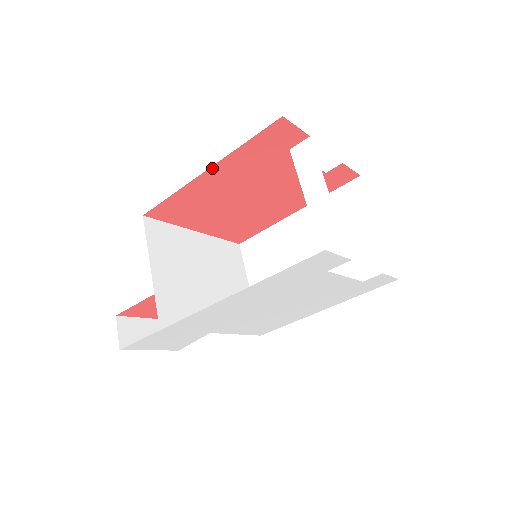
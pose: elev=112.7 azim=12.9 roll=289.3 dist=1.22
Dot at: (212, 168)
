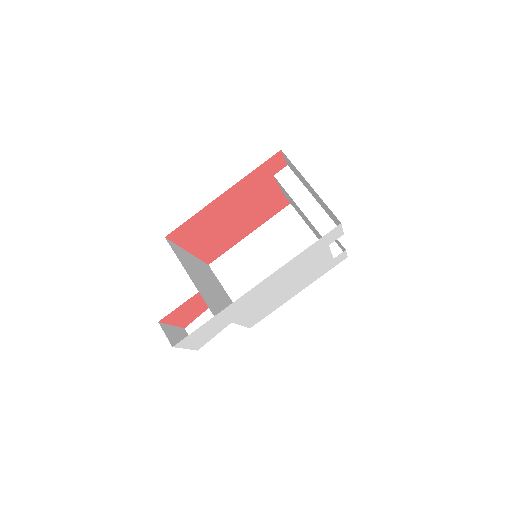
Dot at: (227, 191)
